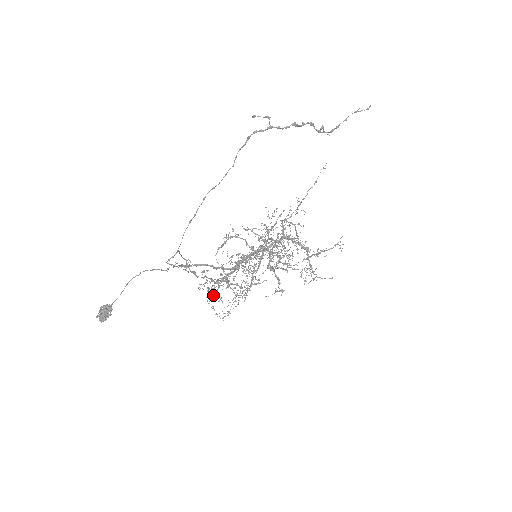
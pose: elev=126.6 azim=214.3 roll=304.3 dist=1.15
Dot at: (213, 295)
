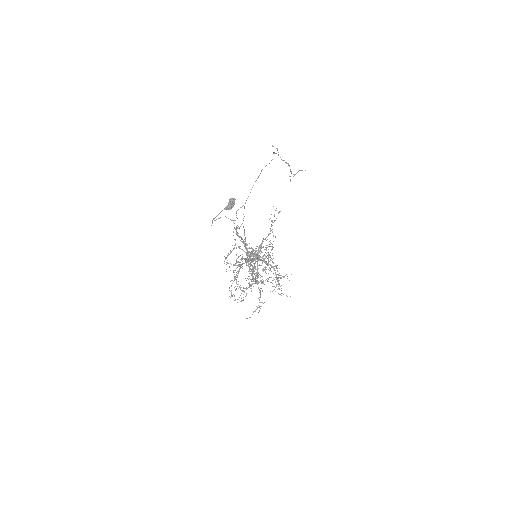
Dot at: (232, 283)
